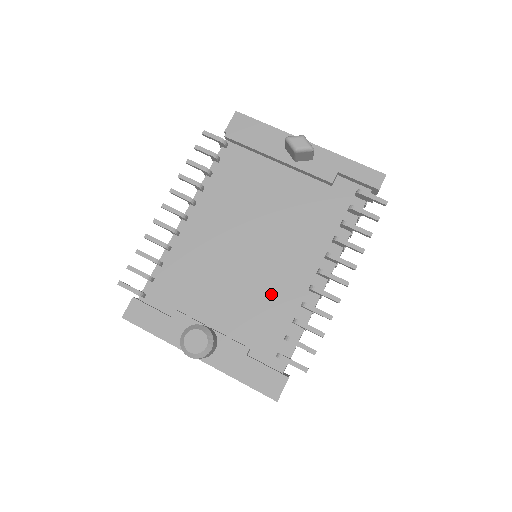
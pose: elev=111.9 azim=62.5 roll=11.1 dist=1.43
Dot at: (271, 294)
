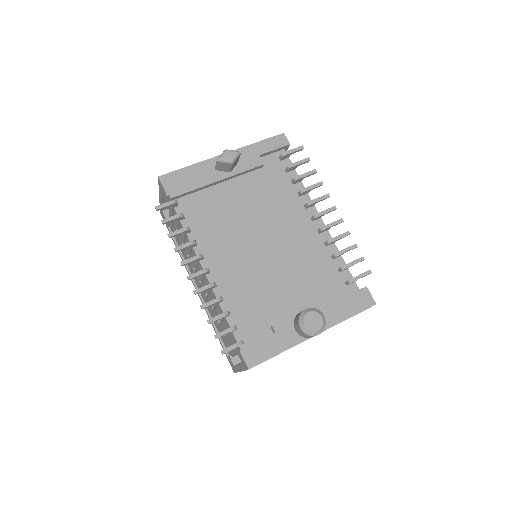
Dot at: (305, 258)
